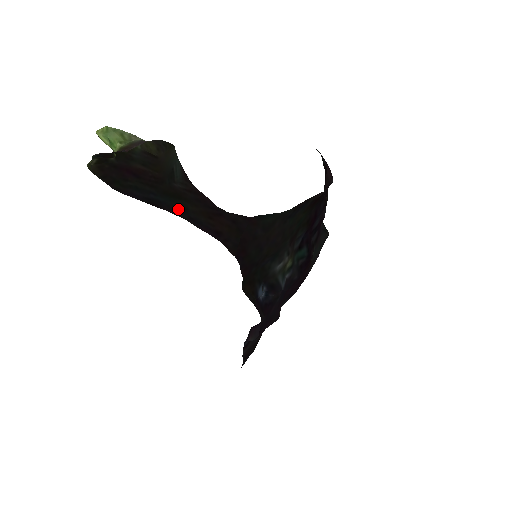
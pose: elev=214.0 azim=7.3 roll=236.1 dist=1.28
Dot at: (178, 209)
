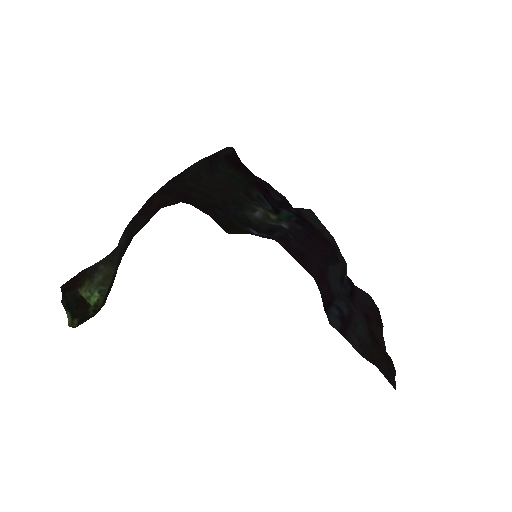
Dot at: (128, 243)
